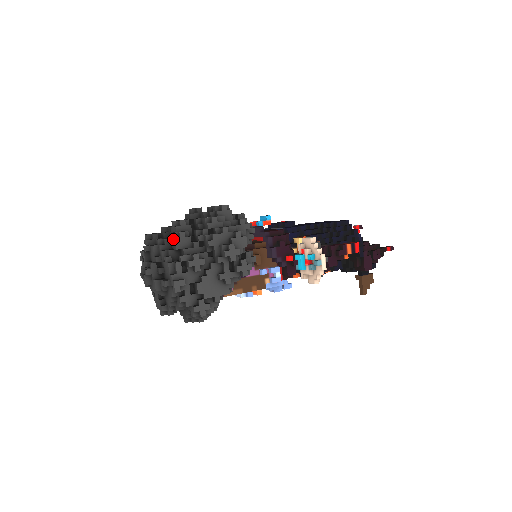
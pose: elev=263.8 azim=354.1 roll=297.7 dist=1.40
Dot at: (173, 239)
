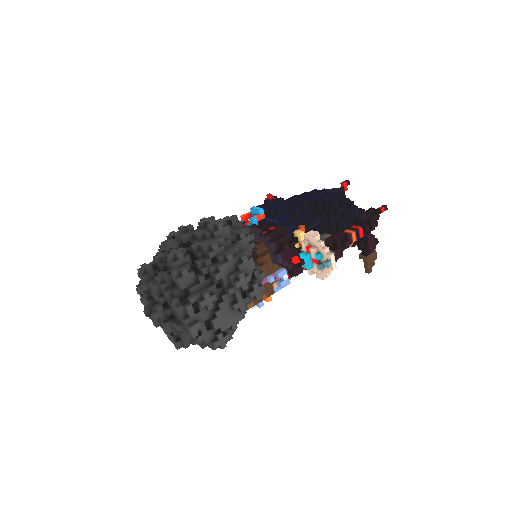
Dot at: (176, 279)
